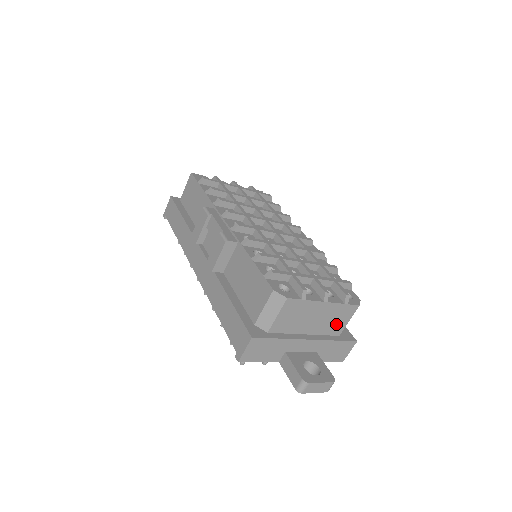
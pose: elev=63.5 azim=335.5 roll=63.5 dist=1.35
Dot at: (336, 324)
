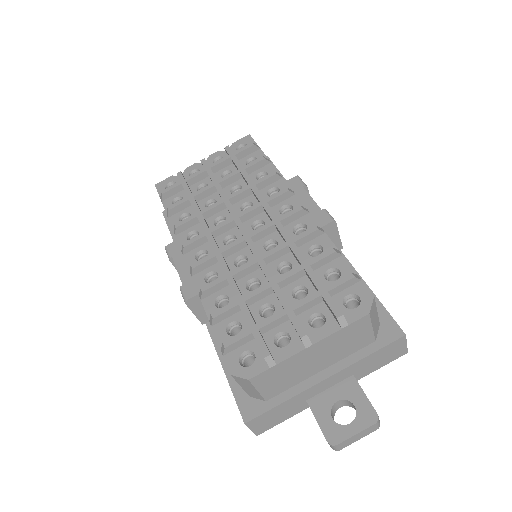
Dot at: (355, 341)
